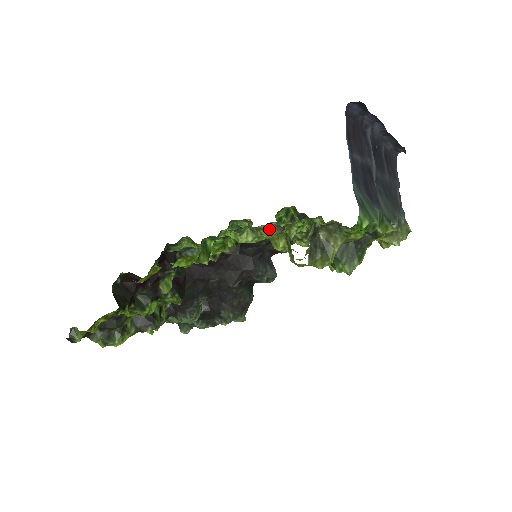
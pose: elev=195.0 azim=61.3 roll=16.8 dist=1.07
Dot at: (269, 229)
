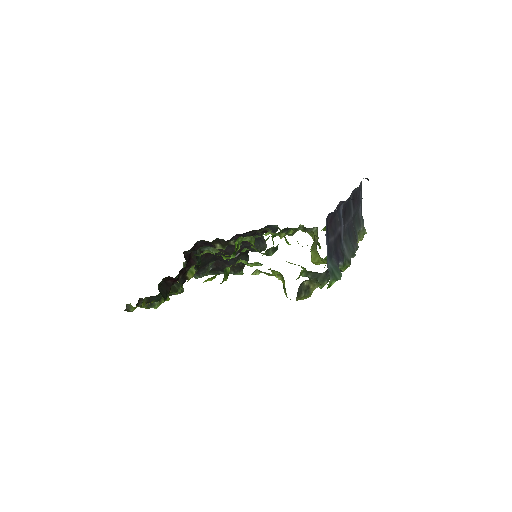
Dot at: (271, 274)
